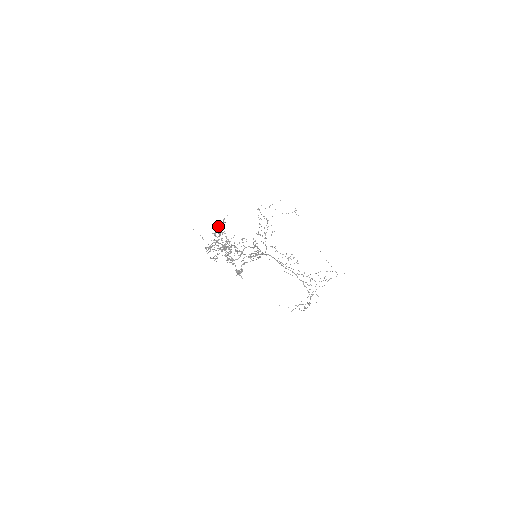
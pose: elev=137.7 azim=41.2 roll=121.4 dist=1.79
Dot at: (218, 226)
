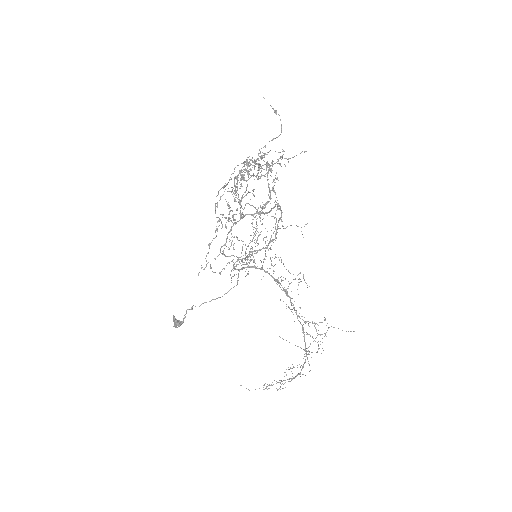
Dot at: (247, 163)
